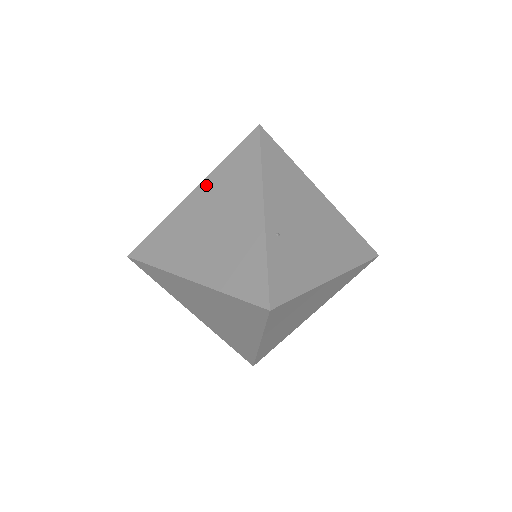
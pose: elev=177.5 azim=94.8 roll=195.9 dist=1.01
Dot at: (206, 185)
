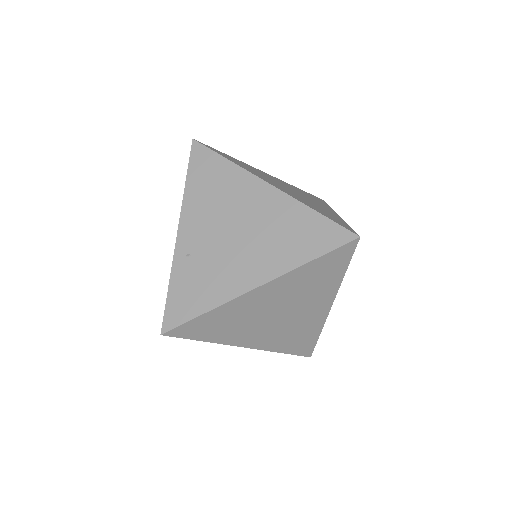
Dot at: occluded
